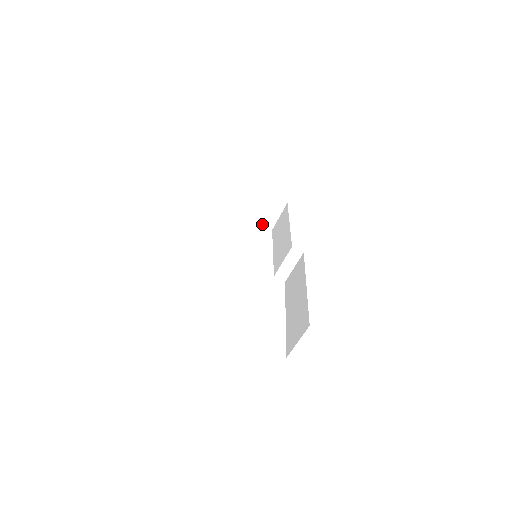
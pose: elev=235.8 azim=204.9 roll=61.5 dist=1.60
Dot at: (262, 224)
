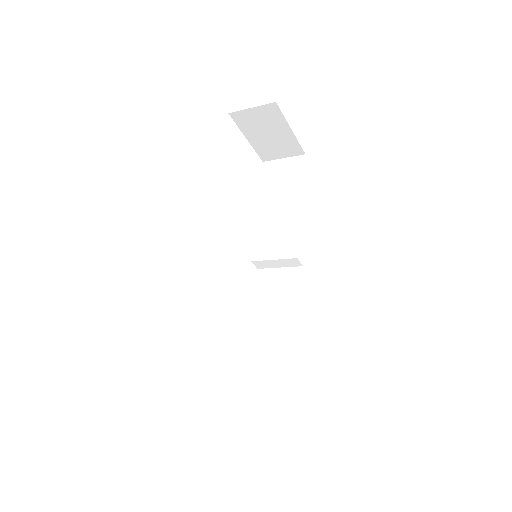
Dot at: (257, 152)
